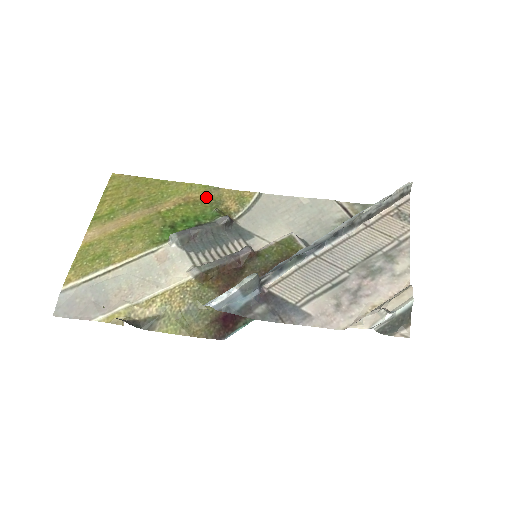
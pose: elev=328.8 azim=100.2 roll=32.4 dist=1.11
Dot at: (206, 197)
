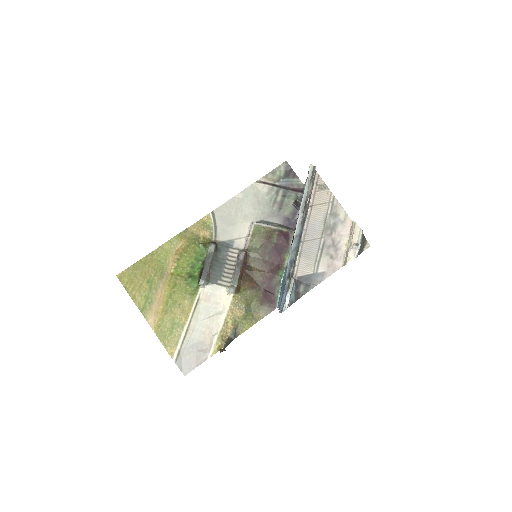
Dot at: (186, 241)
